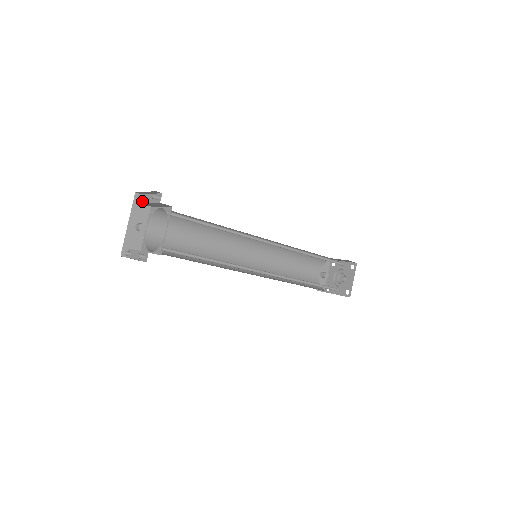
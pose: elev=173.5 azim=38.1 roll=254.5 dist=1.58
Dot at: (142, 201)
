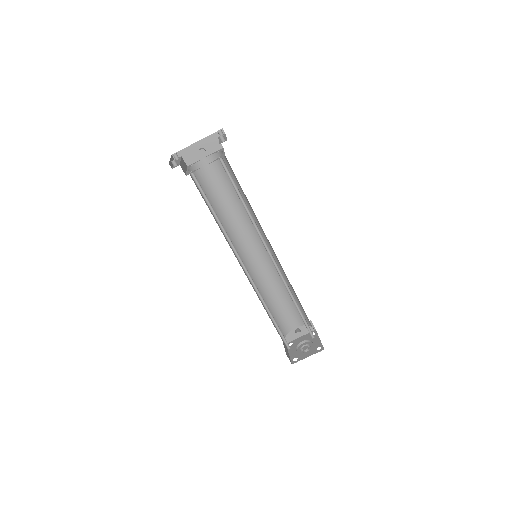
Dot at: occluded
